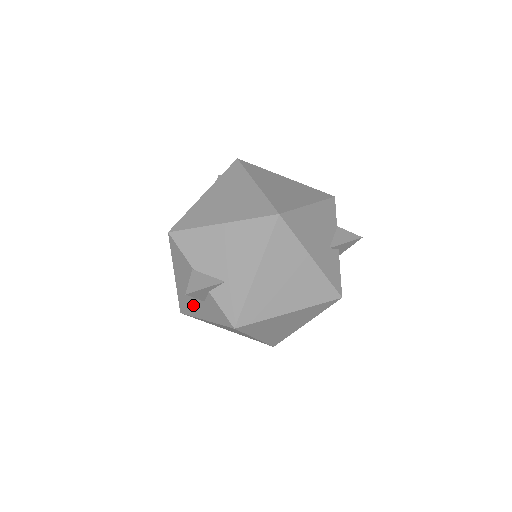
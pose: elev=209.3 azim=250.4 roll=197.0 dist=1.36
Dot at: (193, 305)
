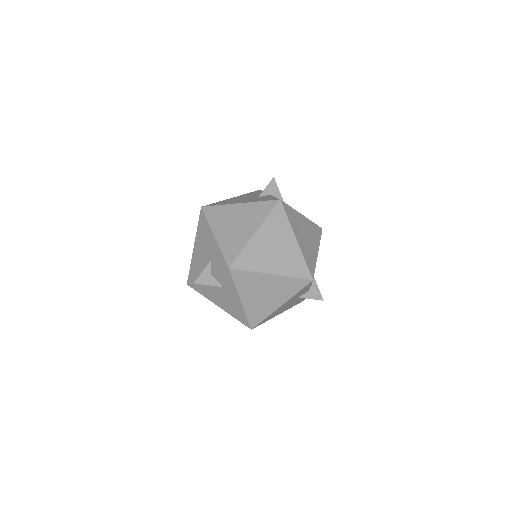
Dot at: (234, 305)
